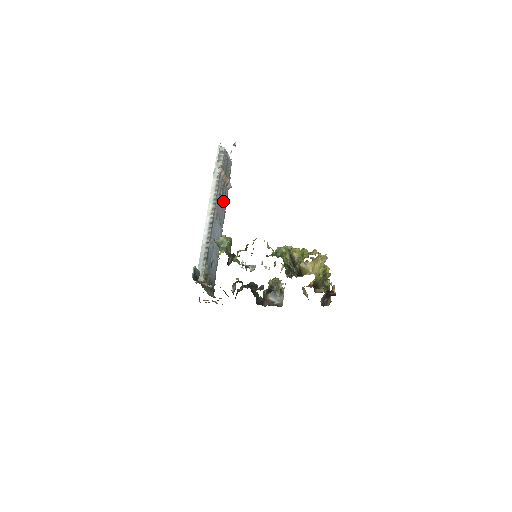
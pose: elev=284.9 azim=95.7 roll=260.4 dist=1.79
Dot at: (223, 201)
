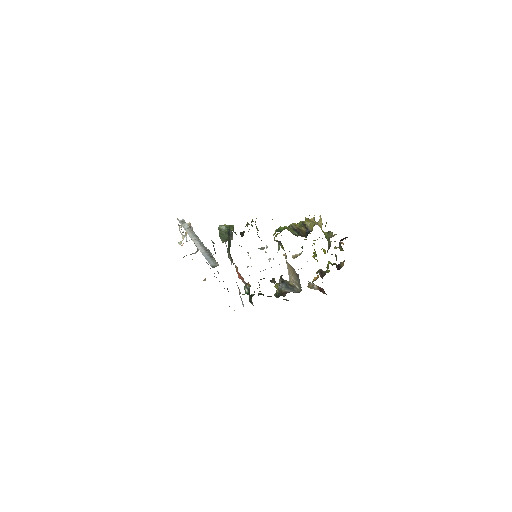
Dot at: occluded
